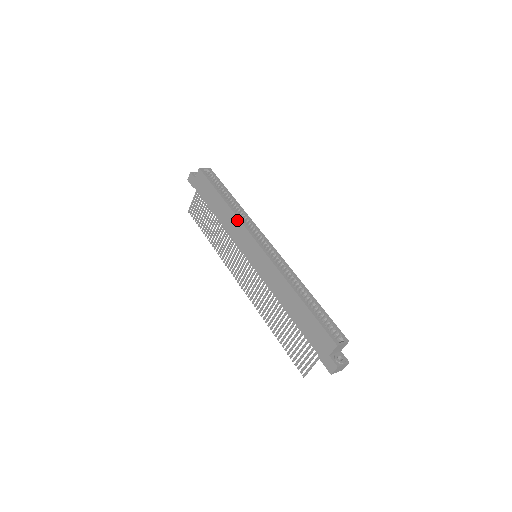
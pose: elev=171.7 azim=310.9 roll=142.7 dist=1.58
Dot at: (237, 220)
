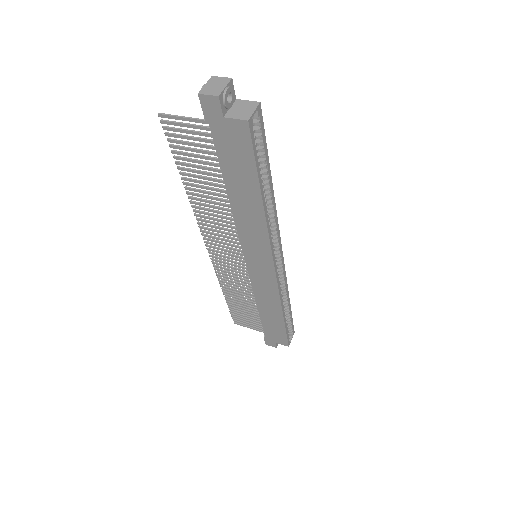
Dot at: (265, 234)
